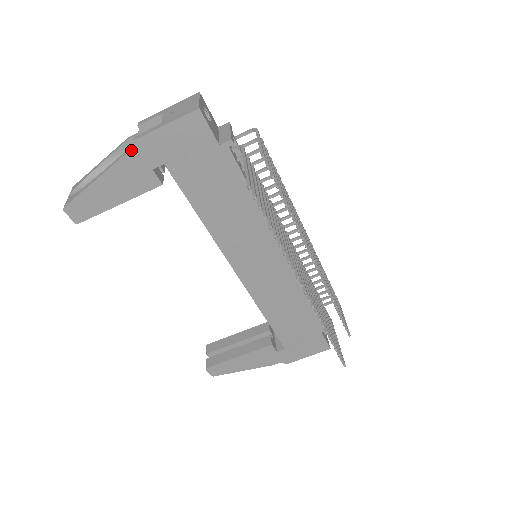
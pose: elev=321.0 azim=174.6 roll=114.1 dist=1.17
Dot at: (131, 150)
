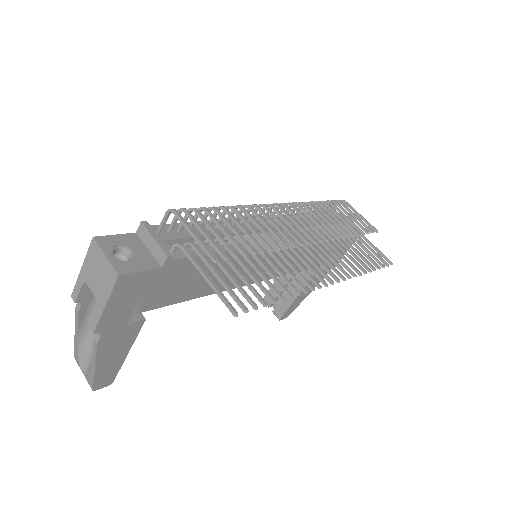
Dot at: (97, 334)
